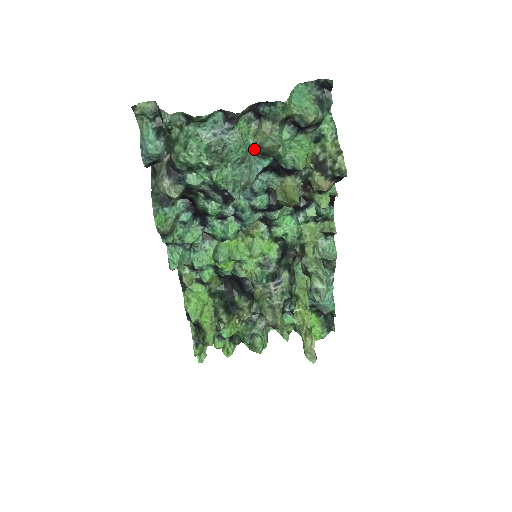
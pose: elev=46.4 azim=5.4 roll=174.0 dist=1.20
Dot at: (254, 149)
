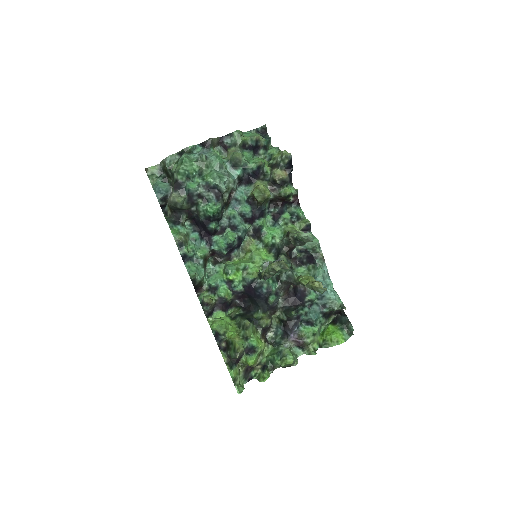
Dot at: (228, 163)
